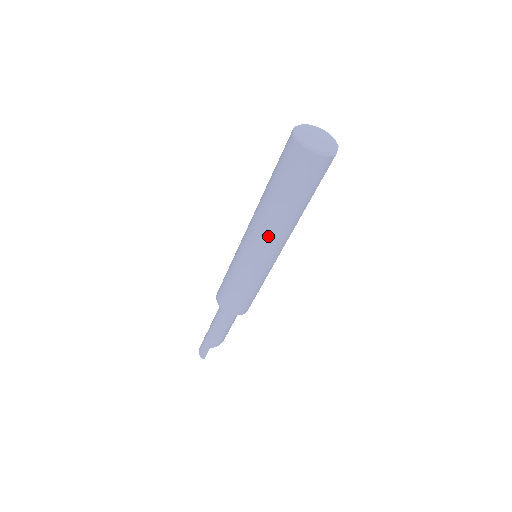
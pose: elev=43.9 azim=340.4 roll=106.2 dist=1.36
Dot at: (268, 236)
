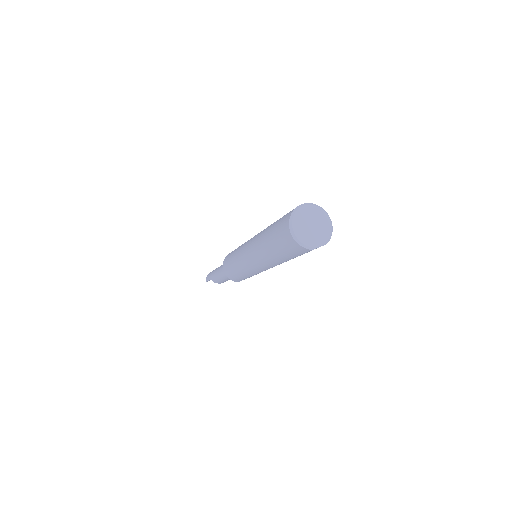
Dot at: (255, 255)
